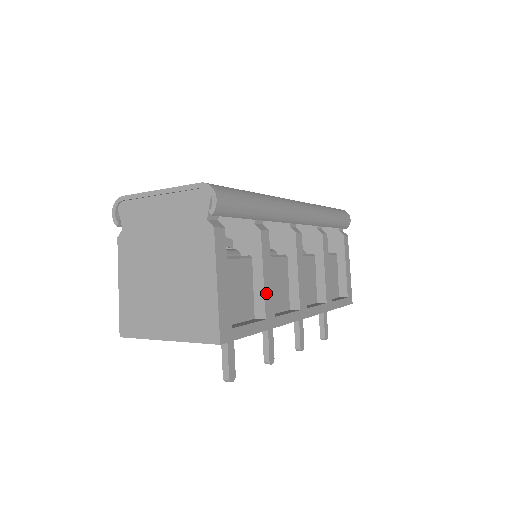
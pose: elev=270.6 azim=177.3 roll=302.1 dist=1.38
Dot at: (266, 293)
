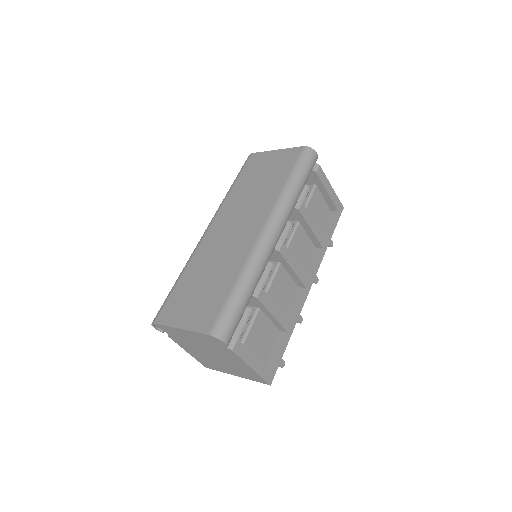
Dot at: (280, 321)
